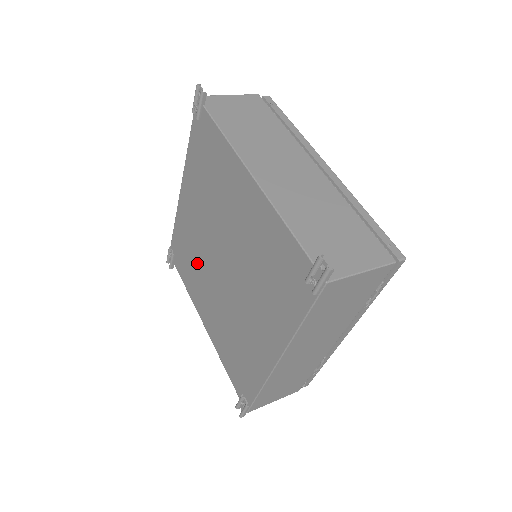
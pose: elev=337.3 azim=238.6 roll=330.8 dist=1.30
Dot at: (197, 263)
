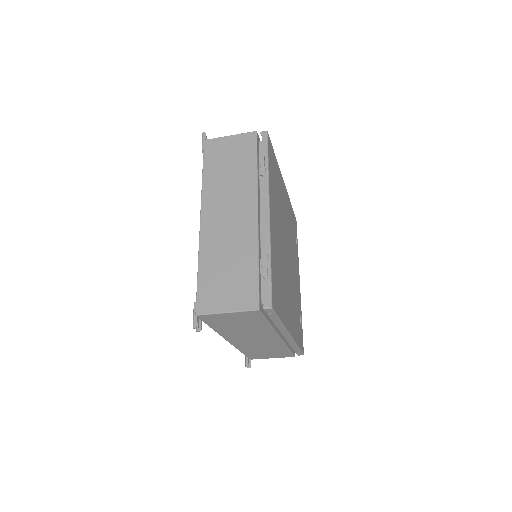
Dot at: occluded
